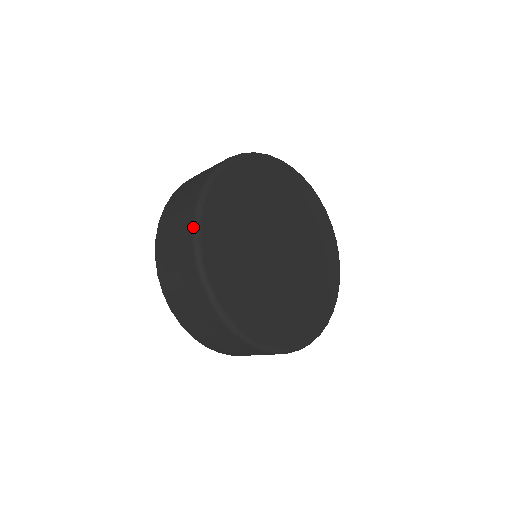
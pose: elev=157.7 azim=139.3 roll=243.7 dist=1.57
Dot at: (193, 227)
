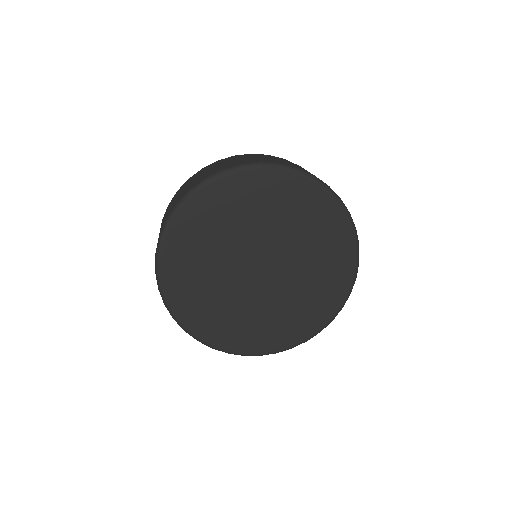
Dot at: (158, 241)
